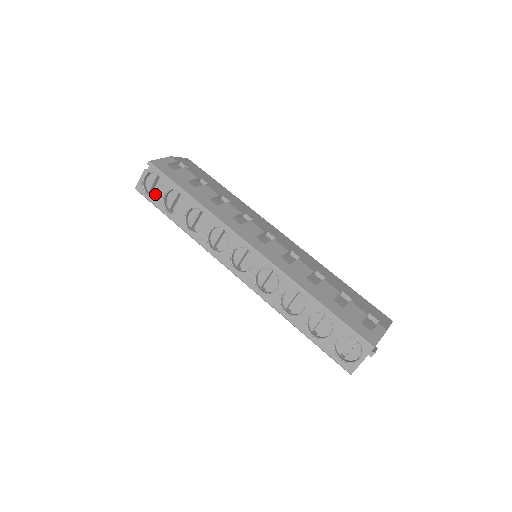
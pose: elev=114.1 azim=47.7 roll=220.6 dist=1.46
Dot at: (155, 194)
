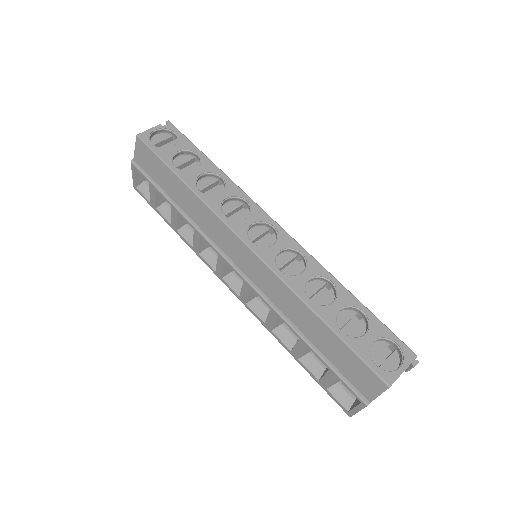
Dot at: occluded
